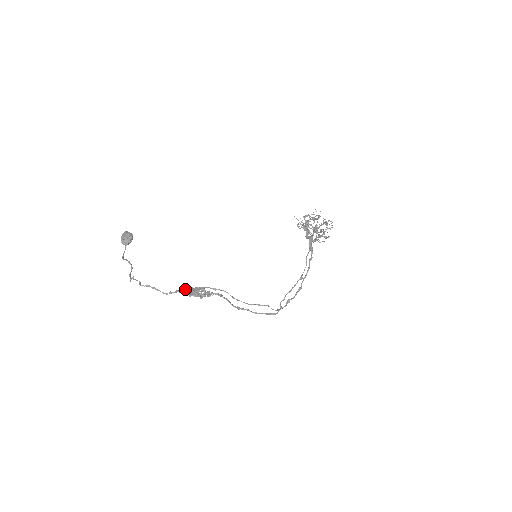
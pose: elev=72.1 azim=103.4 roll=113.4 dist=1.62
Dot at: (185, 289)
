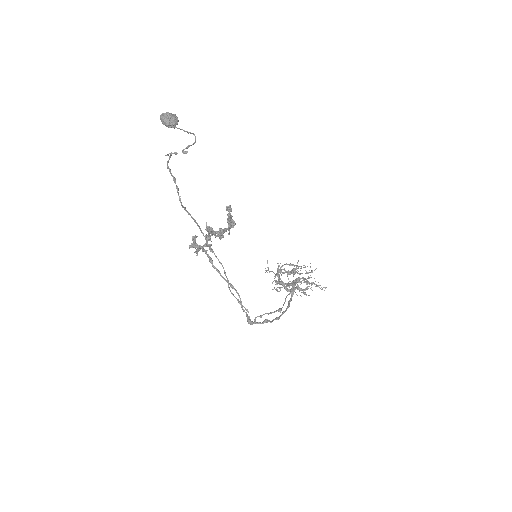
Dot at: occluded
